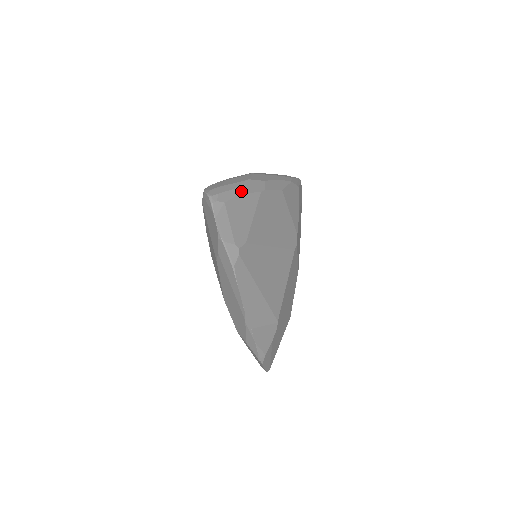
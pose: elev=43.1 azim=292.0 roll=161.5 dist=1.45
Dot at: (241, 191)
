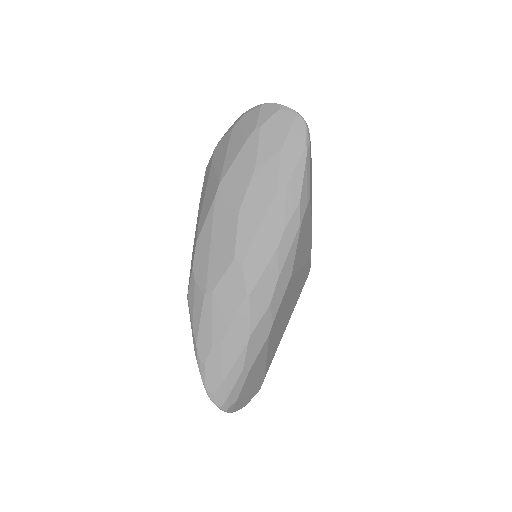
Dot at: (248, 368)
